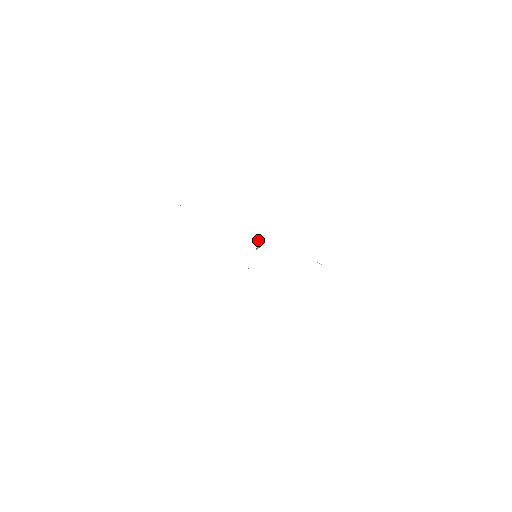
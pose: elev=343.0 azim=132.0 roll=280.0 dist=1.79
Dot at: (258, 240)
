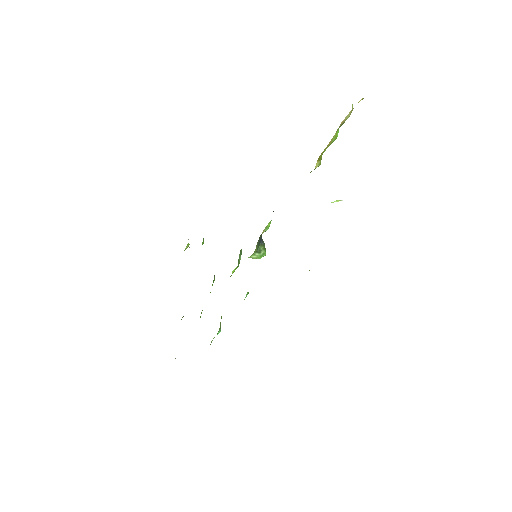
Dot at: (263, 241)
